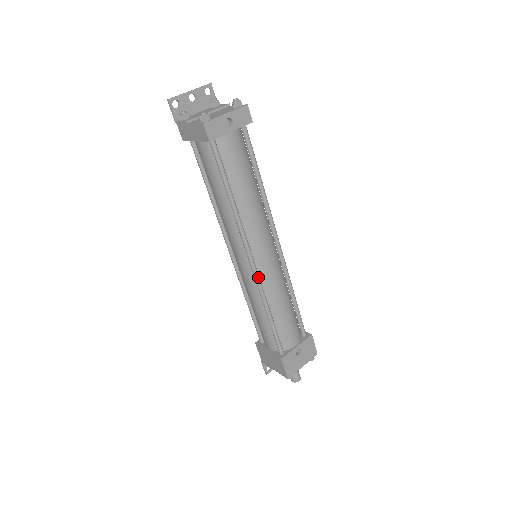
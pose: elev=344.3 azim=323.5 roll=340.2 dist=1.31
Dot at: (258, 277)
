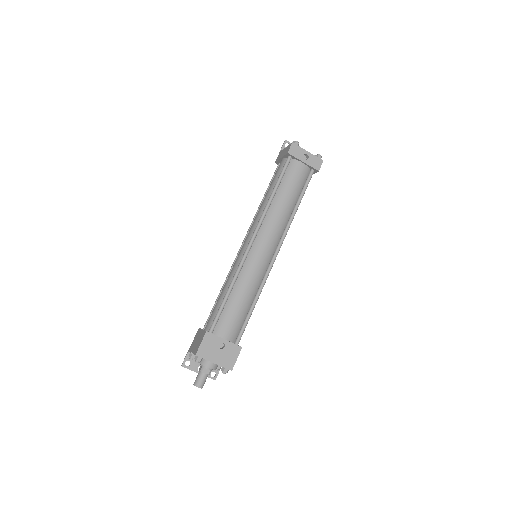
Dot at: (246, 256)
